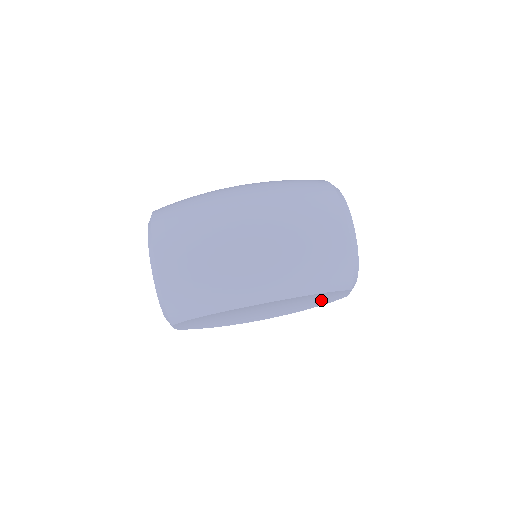
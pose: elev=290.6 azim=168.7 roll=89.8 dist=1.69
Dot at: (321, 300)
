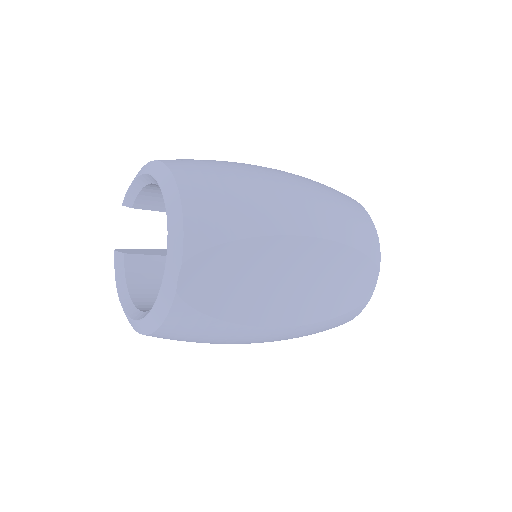
Dot at: (349, 292)
